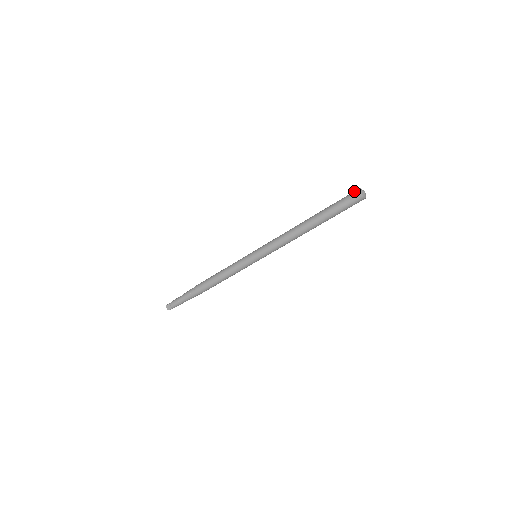
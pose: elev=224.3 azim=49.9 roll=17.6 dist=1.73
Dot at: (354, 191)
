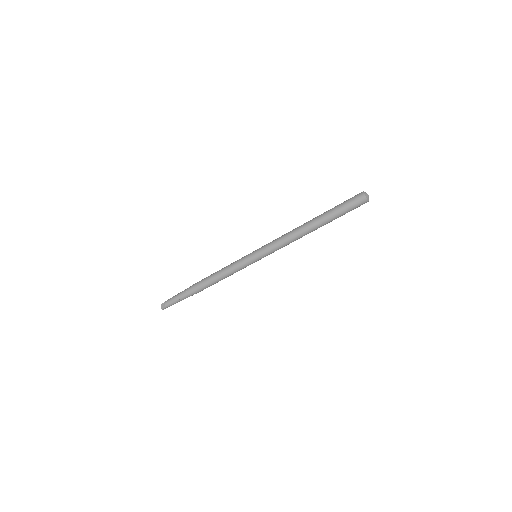
Dot at: occluded
